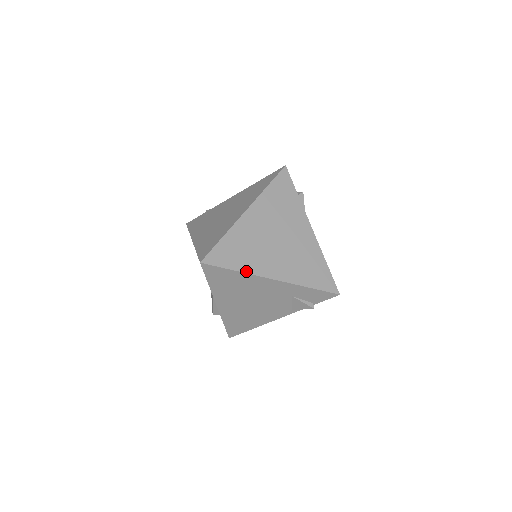
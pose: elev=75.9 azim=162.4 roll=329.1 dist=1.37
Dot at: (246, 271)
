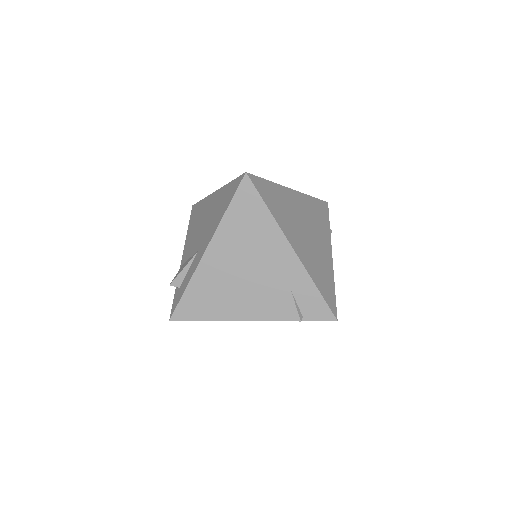
Dot at: (276, 219)
